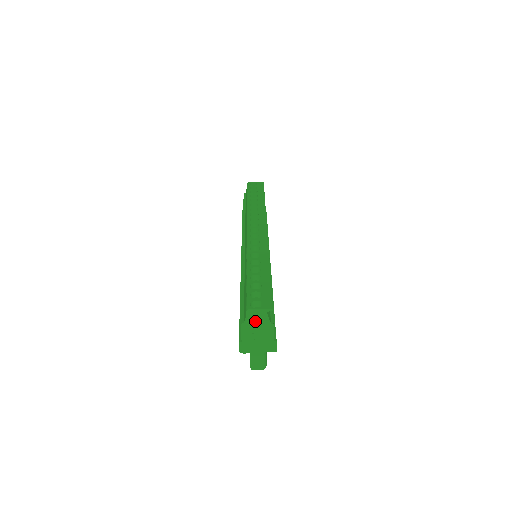
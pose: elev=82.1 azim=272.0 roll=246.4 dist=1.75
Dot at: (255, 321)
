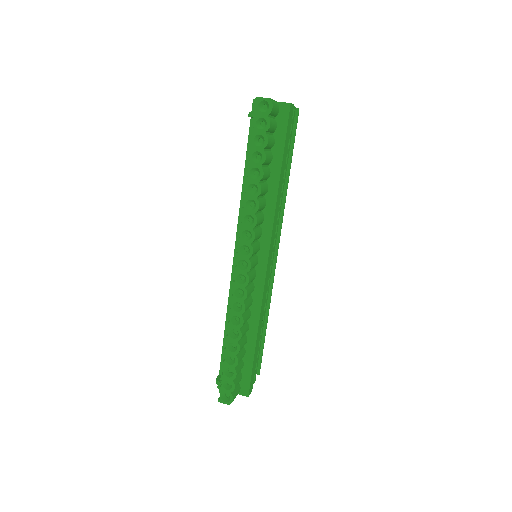
Dot at: occluded
